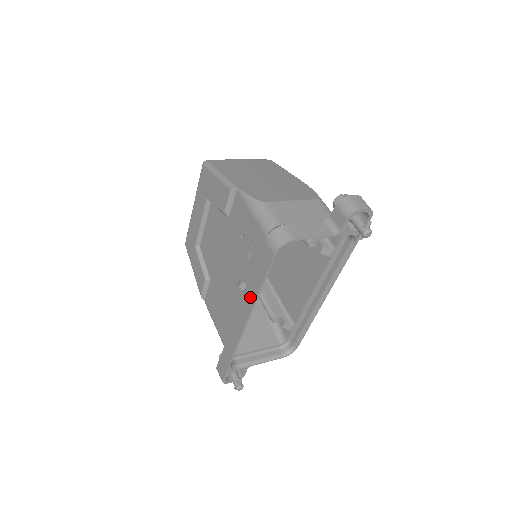
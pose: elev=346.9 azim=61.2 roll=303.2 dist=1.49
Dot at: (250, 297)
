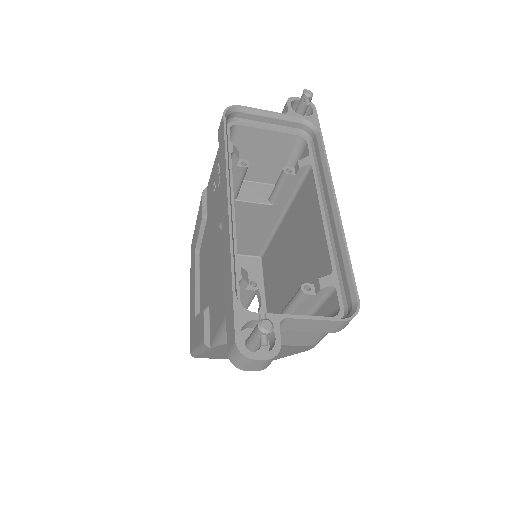
Dot at: (223, 178)
